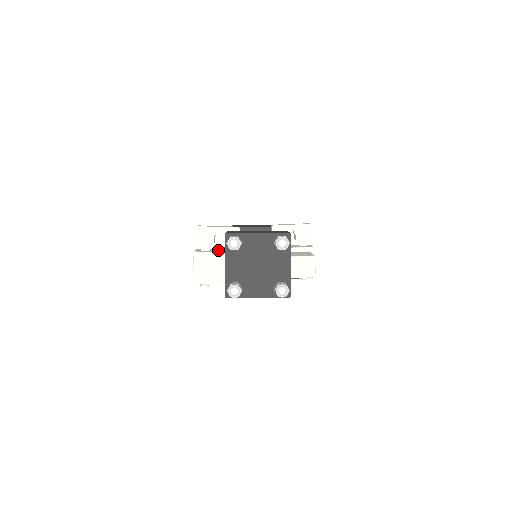
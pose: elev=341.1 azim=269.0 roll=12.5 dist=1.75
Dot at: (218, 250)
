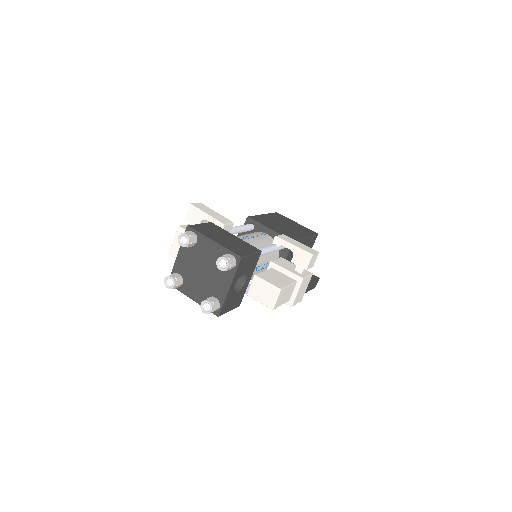
Dot at: occluded
